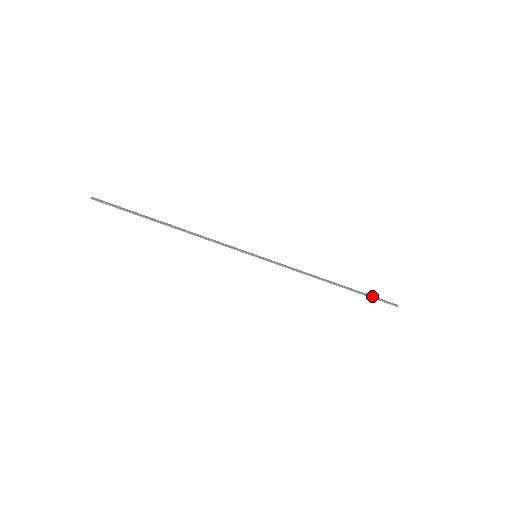
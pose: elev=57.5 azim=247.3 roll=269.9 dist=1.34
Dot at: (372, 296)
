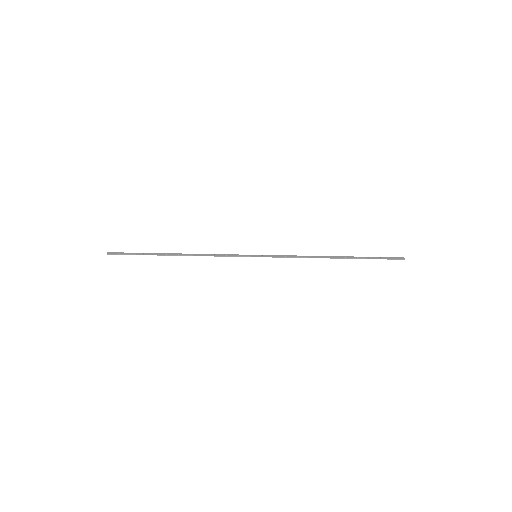
Dot at: (376, 257)
